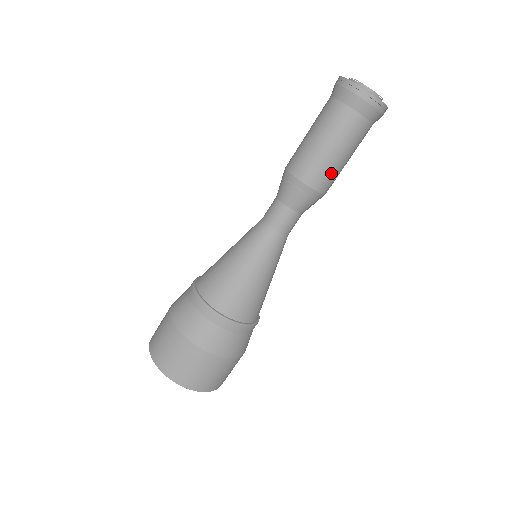
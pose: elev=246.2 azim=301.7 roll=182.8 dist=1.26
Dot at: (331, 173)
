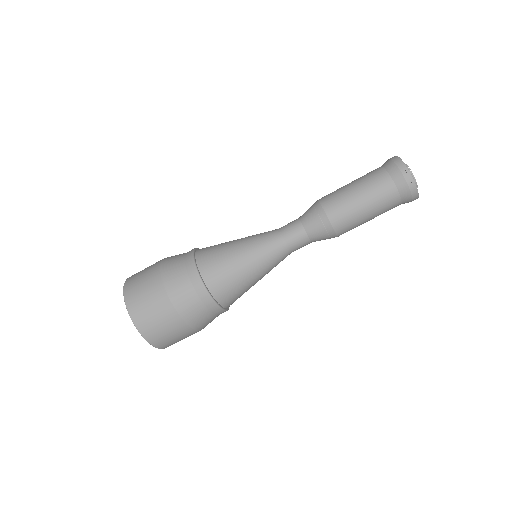
Dot at: (353, 224)
